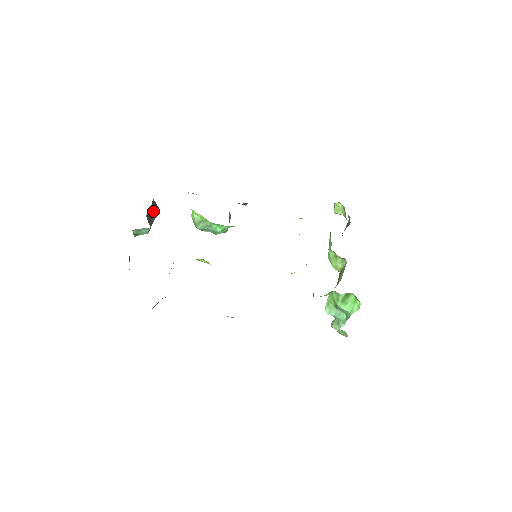
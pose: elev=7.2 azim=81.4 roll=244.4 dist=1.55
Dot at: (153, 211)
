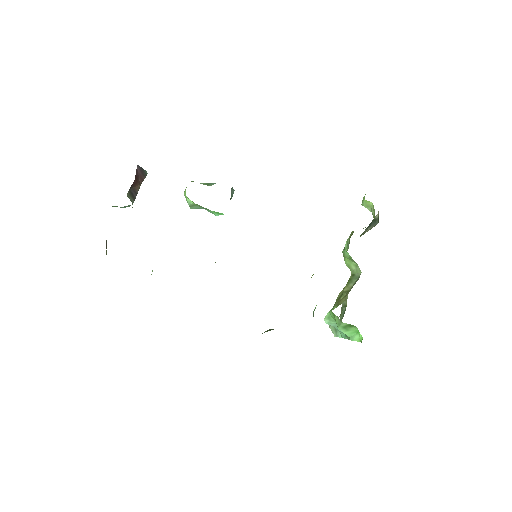
Dot at: (137, 183)
